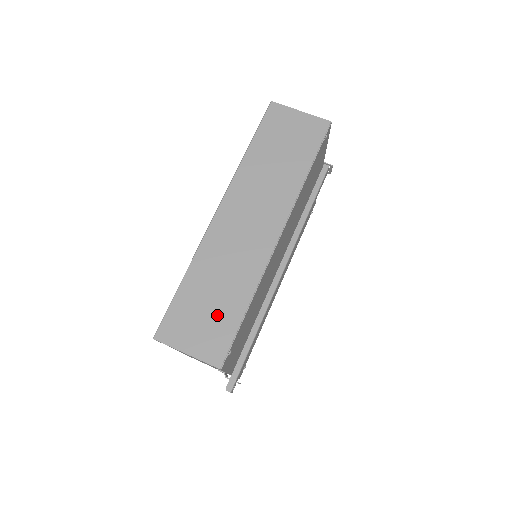
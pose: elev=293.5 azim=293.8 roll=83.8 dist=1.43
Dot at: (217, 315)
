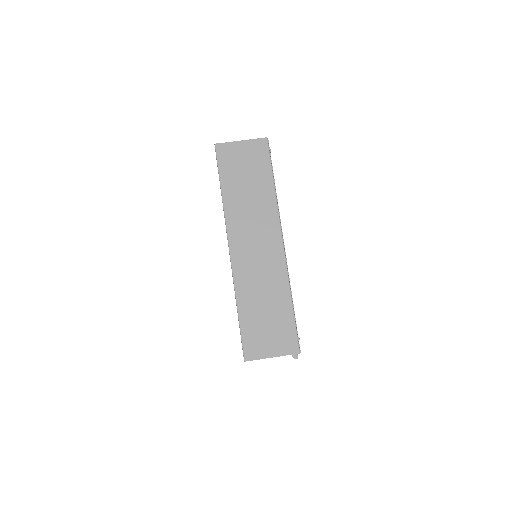
Dot at: (276, 321)
